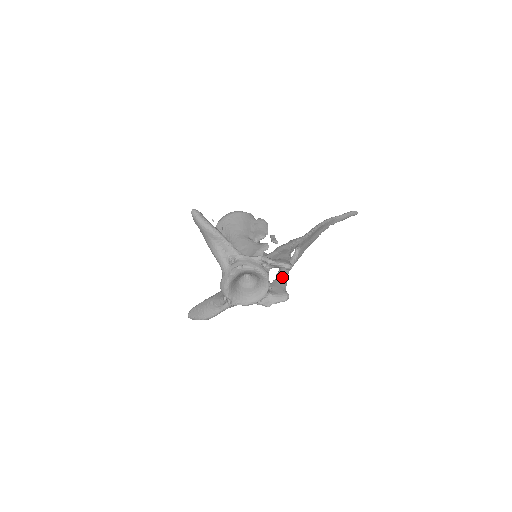
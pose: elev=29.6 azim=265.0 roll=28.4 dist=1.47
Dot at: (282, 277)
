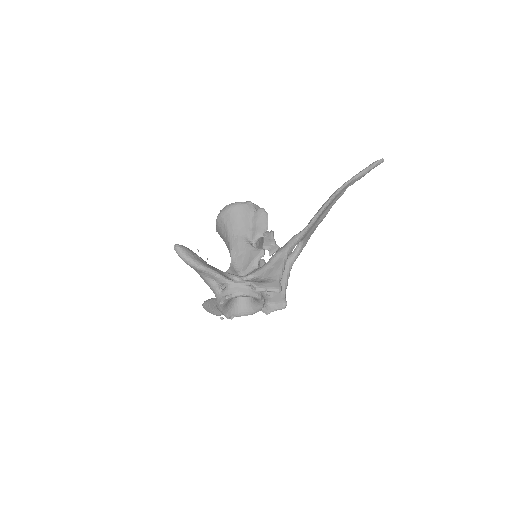
Dot at: (282, 279)
